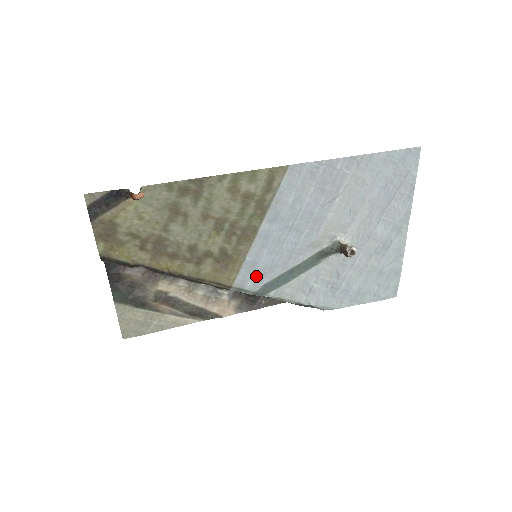
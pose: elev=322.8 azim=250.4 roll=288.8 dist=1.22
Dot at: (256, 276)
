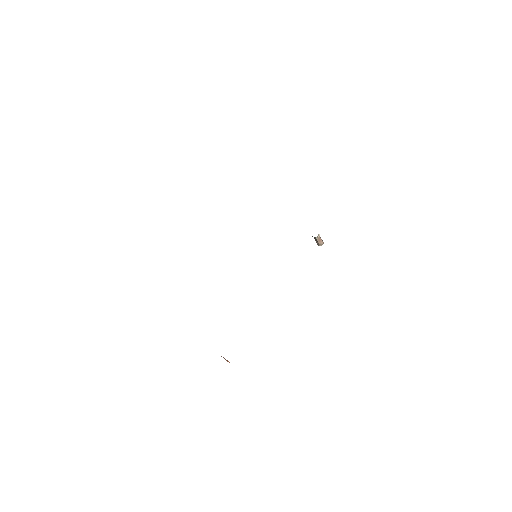
Dot at: occluded
